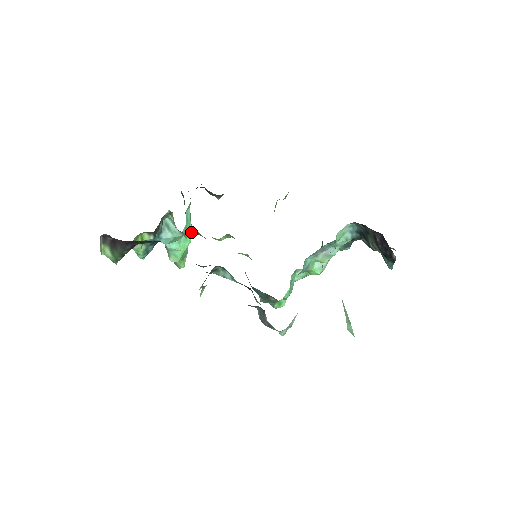
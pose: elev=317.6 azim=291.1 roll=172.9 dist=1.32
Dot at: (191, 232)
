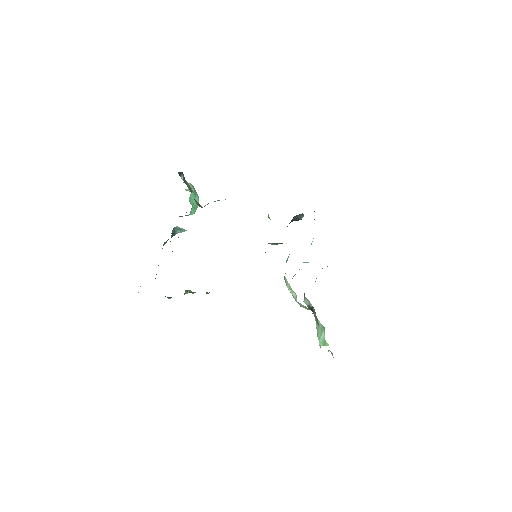
Dot at: occluded
